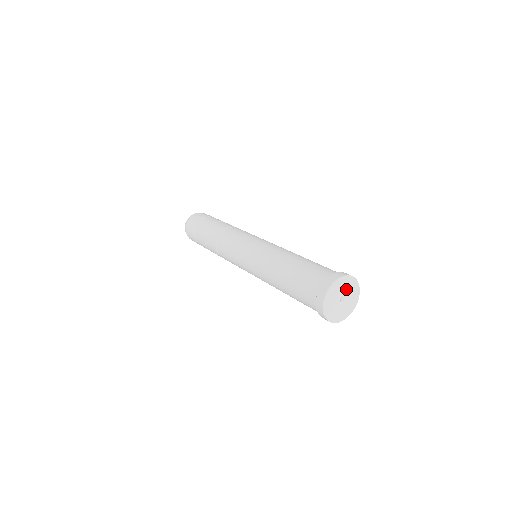
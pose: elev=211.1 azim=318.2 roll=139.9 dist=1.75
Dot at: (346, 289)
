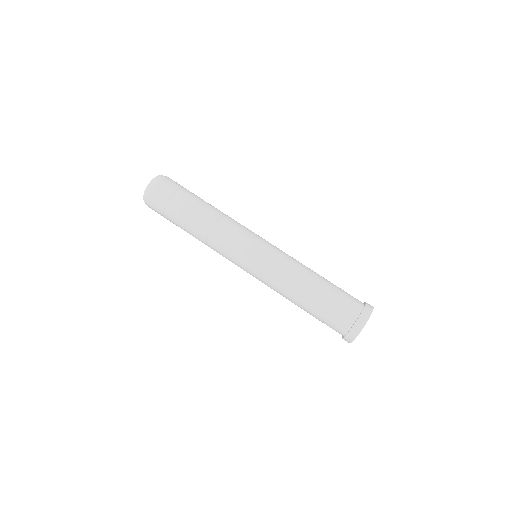
Dot at: occluded
